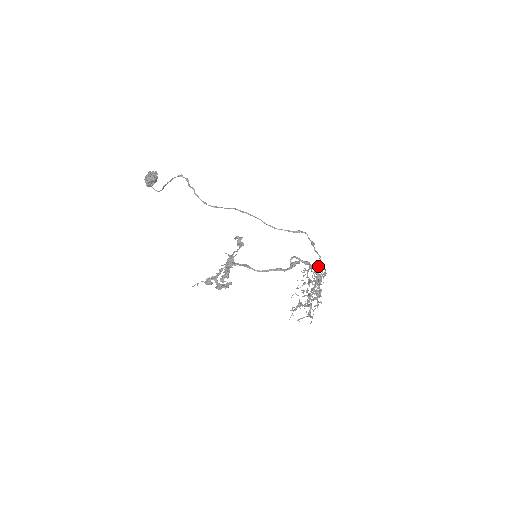
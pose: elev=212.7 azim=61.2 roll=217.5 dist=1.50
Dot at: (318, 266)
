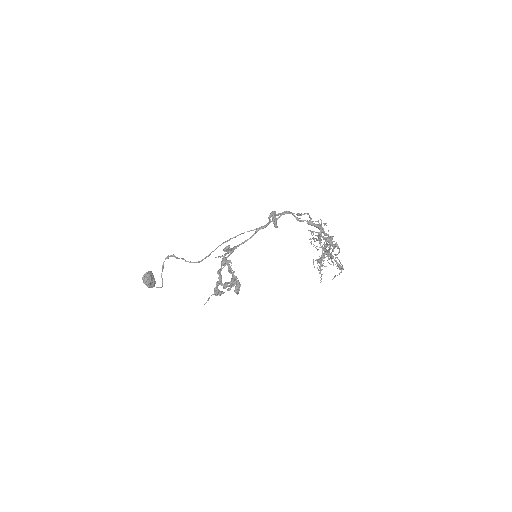
Dot at: (310, 219)
